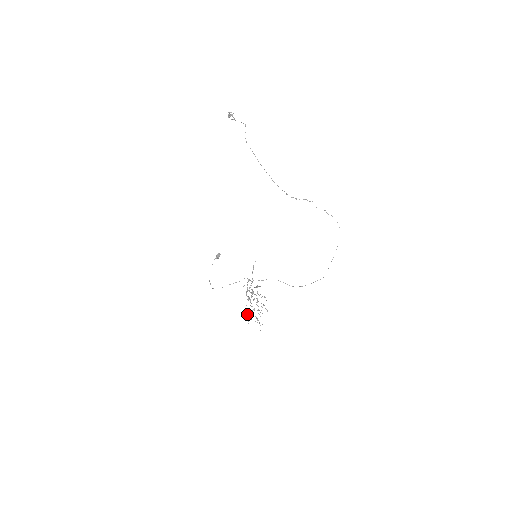
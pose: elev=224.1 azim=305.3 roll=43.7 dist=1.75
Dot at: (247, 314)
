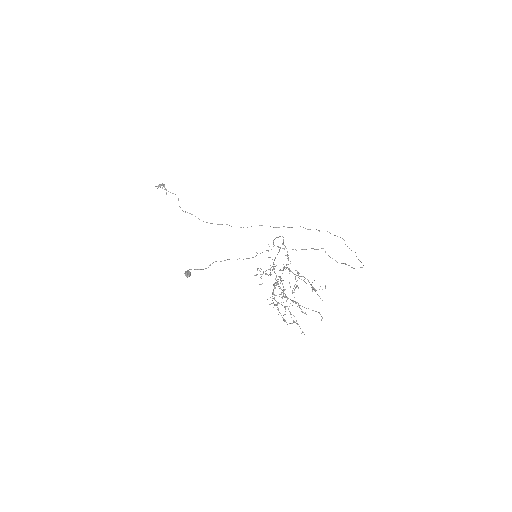
Dot at: (297, 272)
